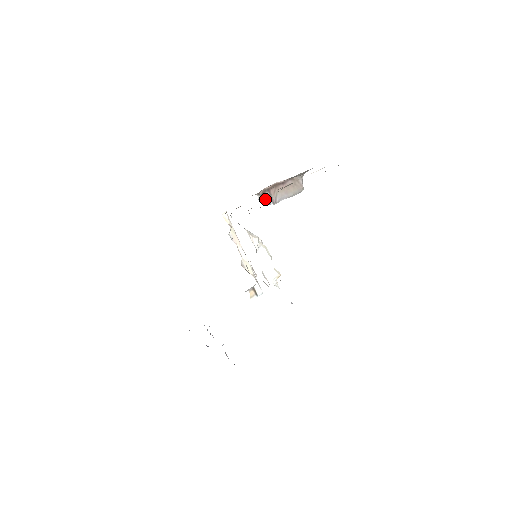
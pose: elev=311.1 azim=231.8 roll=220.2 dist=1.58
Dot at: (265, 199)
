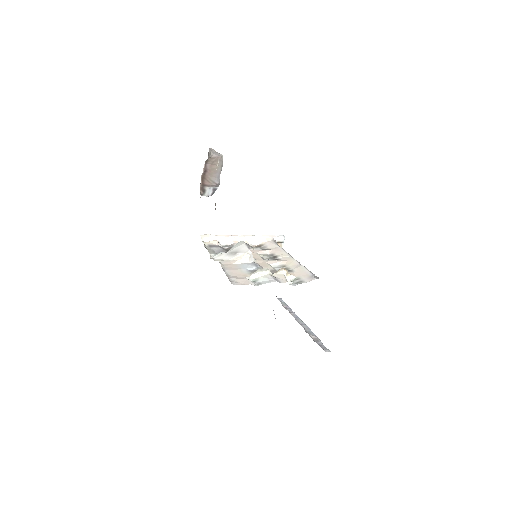
Dot at: (209, 191)
